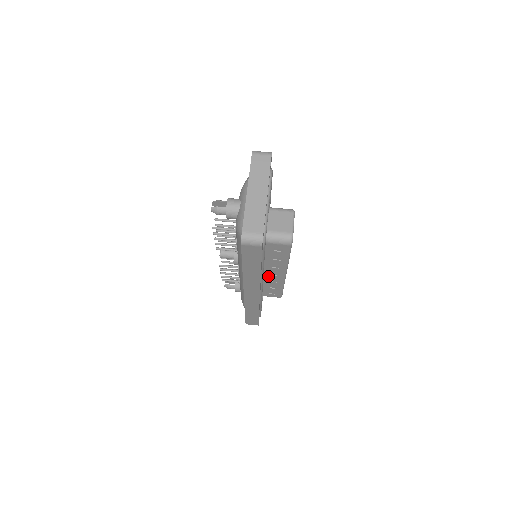
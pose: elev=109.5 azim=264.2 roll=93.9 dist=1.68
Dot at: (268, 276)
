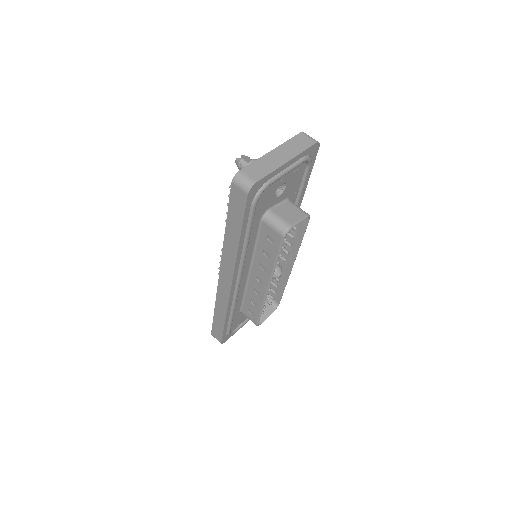
Dot at: (253, 280)
